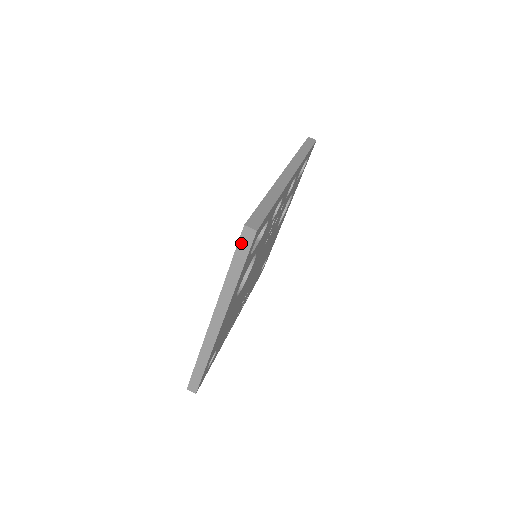
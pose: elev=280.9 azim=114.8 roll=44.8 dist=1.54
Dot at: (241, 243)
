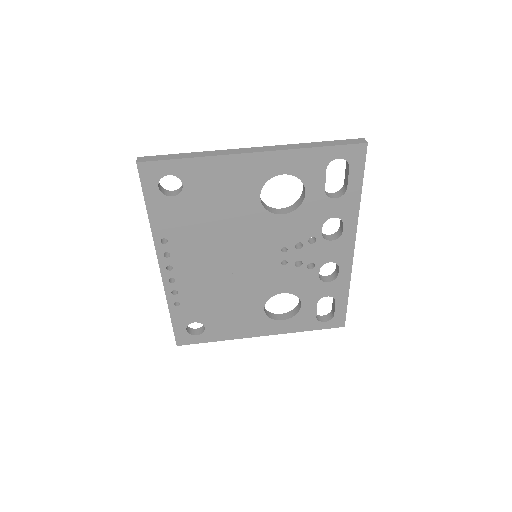
Dot at: (348, 141)
